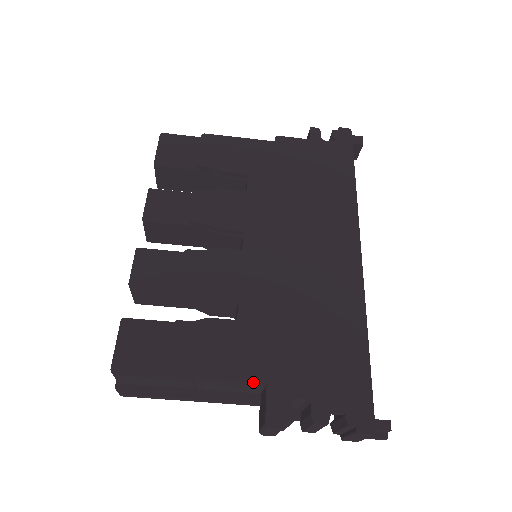
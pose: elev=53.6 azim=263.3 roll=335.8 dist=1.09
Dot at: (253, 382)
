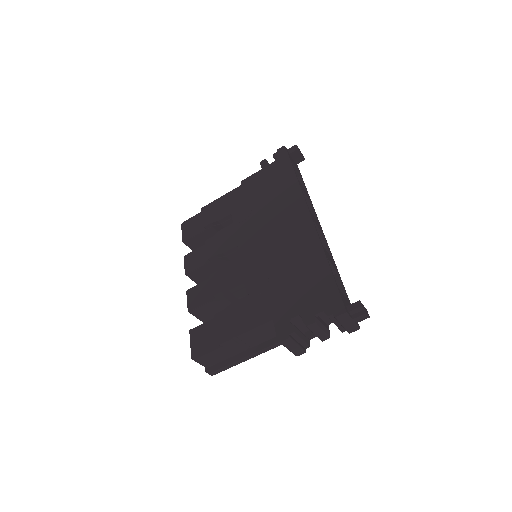
Dot at: (265, 323)
